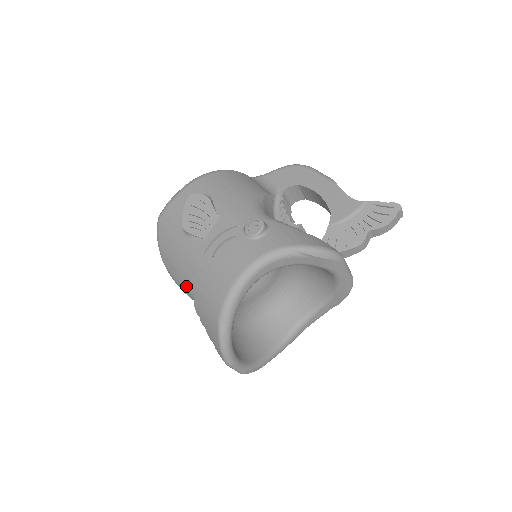
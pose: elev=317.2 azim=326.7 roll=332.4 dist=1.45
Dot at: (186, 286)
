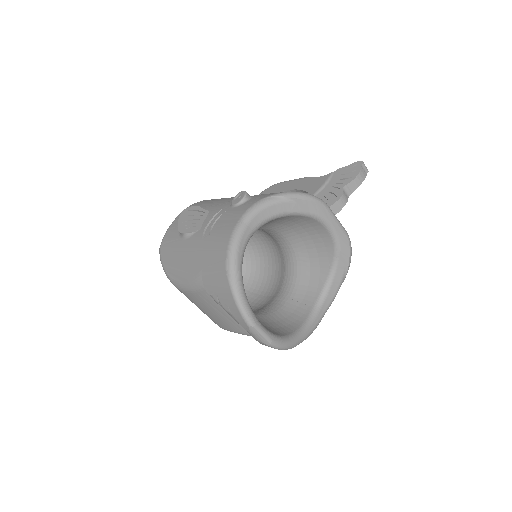
Dot at: (193, 277)
